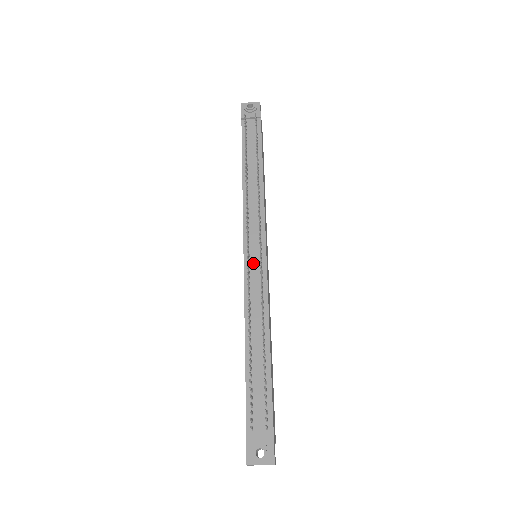
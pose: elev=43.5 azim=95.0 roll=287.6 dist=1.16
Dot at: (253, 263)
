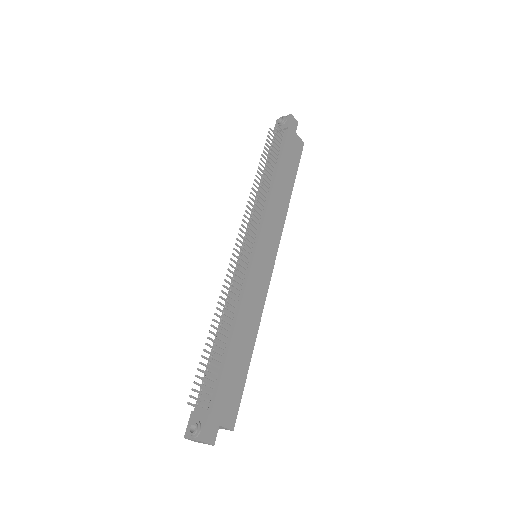
Dot at: occluded
